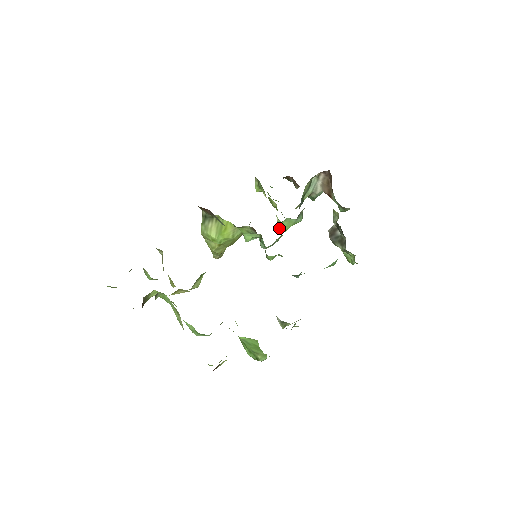
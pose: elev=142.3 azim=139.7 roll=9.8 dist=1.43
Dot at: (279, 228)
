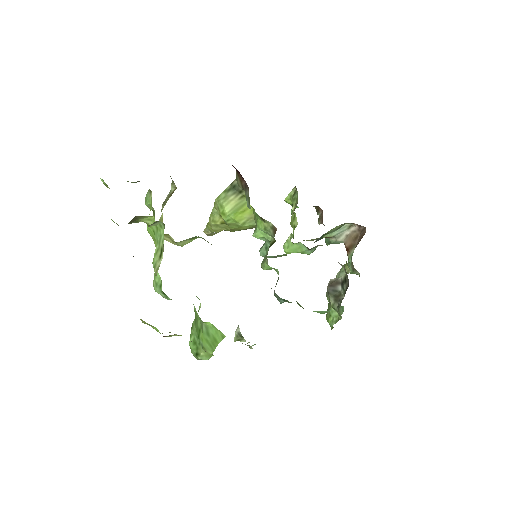
Dot at: (284, 247)
